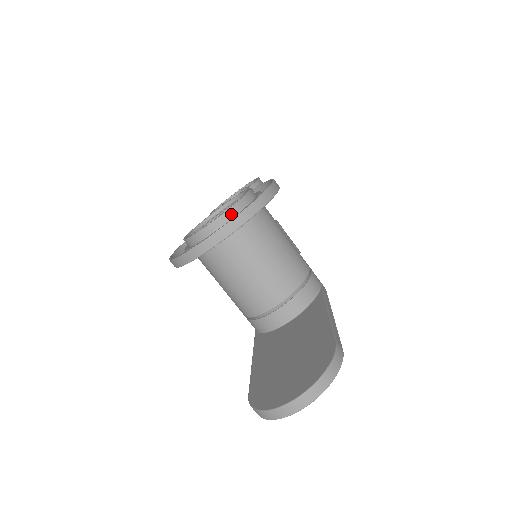
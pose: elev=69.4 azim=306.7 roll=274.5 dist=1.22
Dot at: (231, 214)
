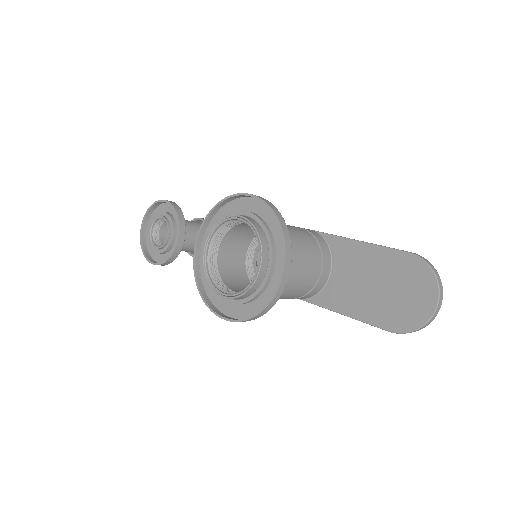
Dot at: (265, 246)
